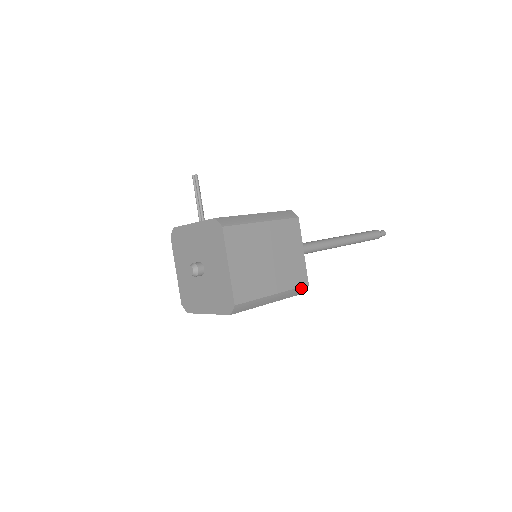
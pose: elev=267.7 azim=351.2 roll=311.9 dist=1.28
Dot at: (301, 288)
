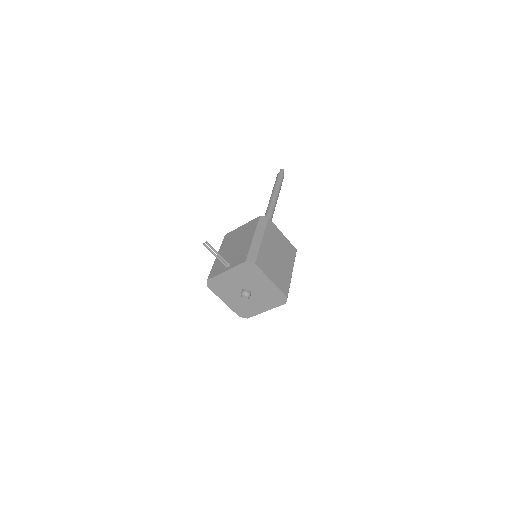
Dot at: (295, 255)
